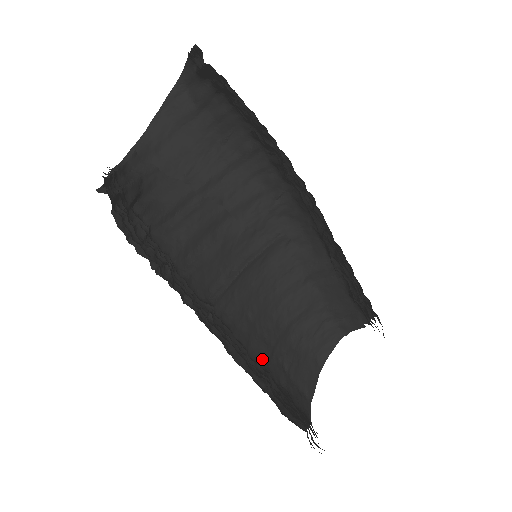
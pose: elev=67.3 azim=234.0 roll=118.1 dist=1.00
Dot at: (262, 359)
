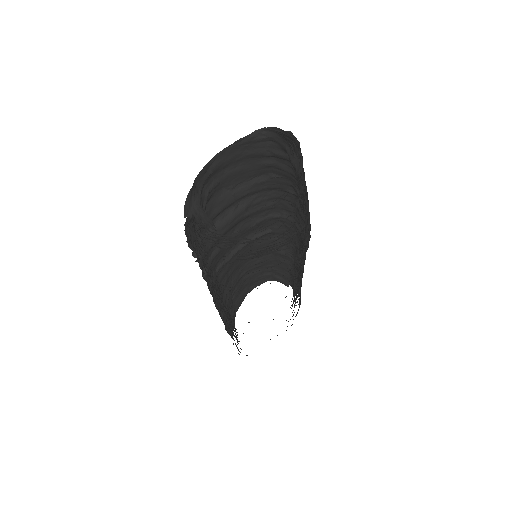
Dot at: (227, 299)
